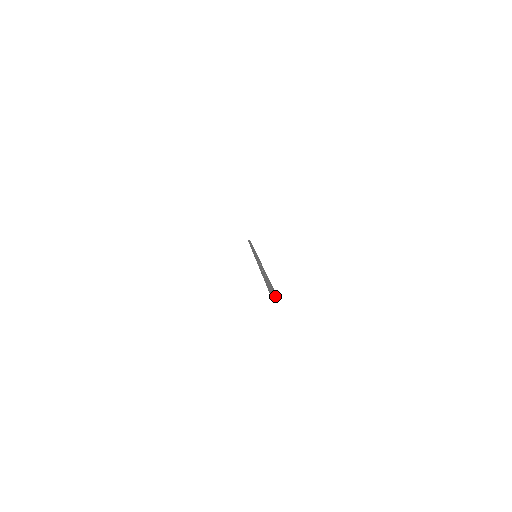
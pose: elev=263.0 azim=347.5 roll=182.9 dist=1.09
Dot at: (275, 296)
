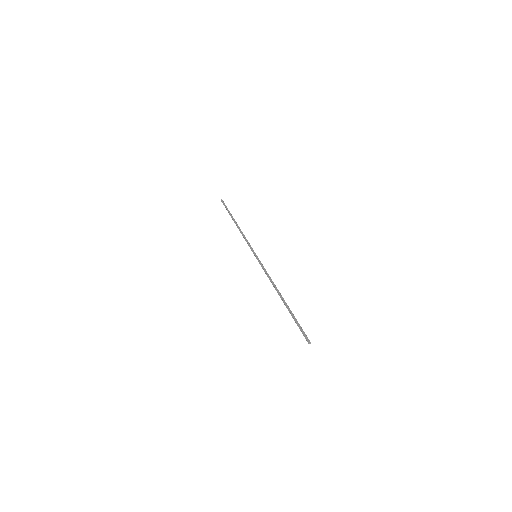
Dot at: (310, 343)
